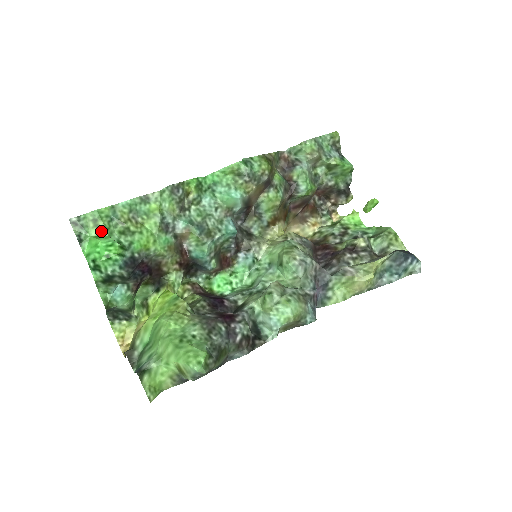
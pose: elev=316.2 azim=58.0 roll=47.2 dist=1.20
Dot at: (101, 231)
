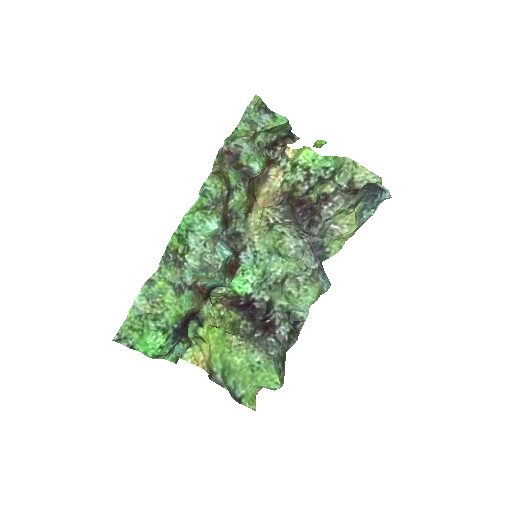
Dot at: (140, 331)
